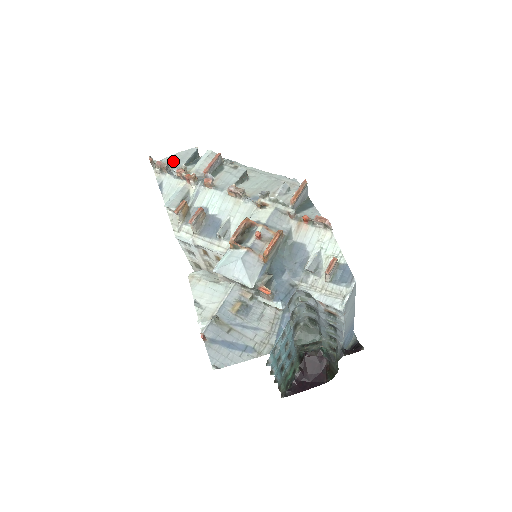
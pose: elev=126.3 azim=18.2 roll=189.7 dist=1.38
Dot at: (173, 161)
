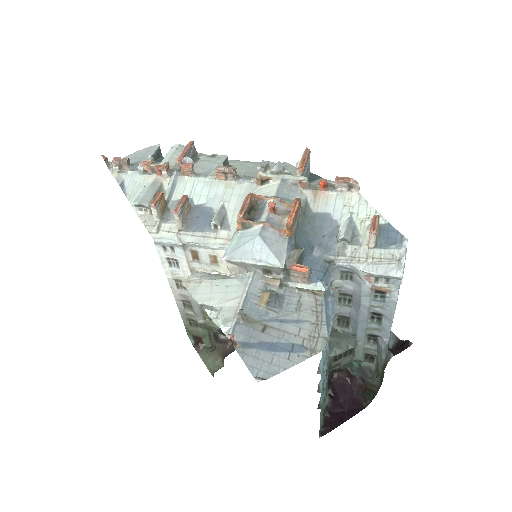
Dot at: (132, 159)
